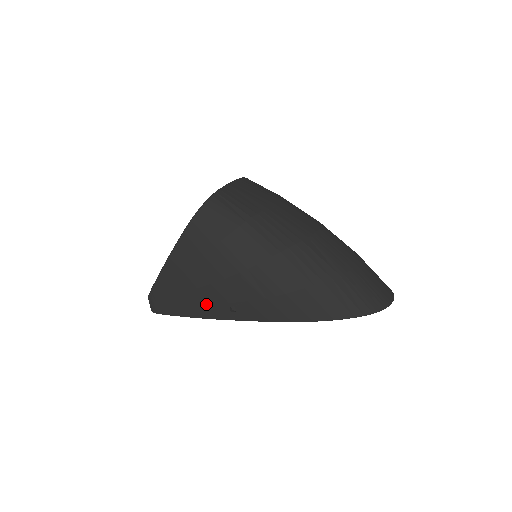
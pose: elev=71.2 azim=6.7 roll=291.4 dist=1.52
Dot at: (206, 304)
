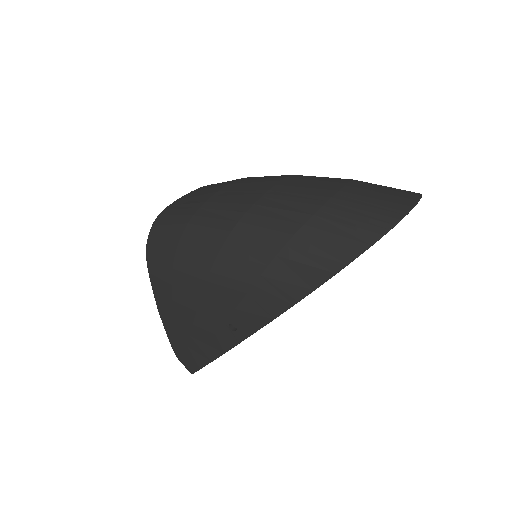
Dot at: (211, 337)
